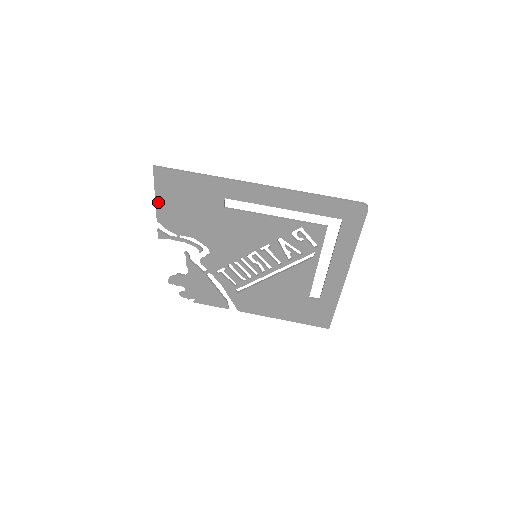
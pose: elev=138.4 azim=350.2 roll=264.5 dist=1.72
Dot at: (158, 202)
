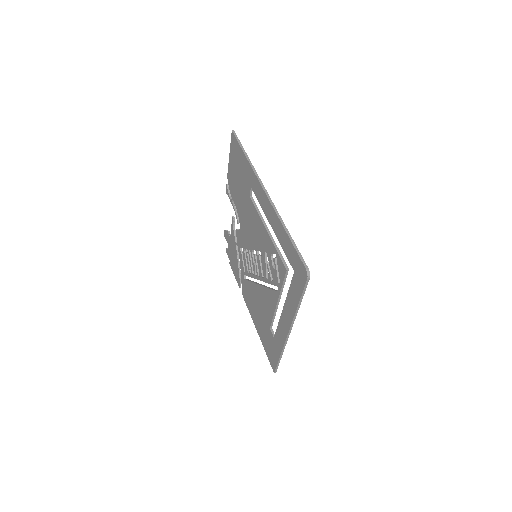
Dot at: (230, 162)
